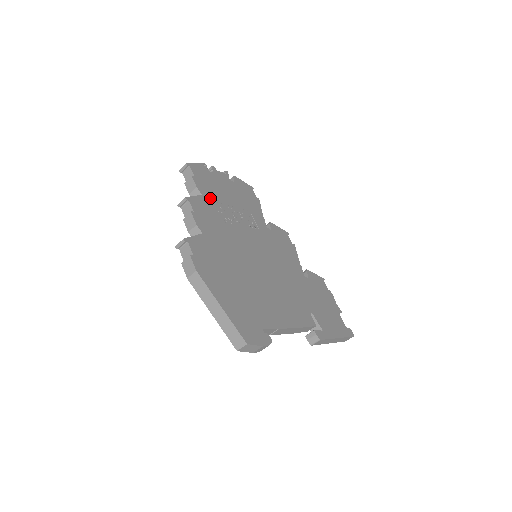
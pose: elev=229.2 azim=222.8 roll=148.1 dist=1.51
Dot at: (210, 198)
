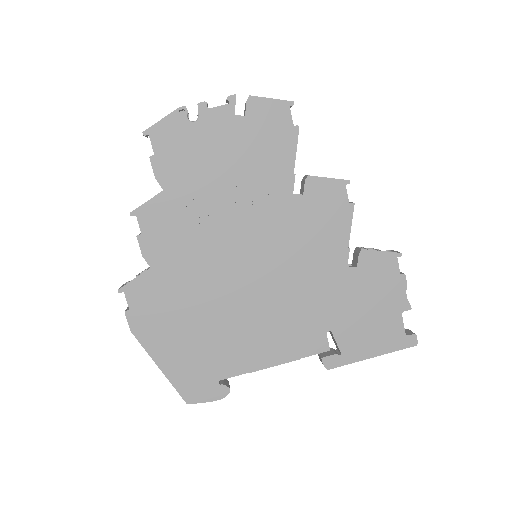
Dot at: (178, 189)
